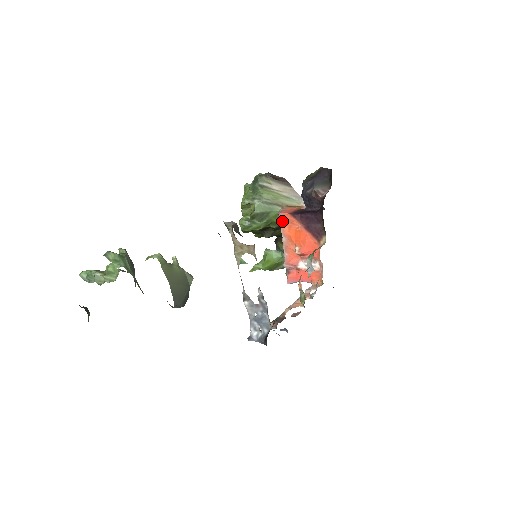
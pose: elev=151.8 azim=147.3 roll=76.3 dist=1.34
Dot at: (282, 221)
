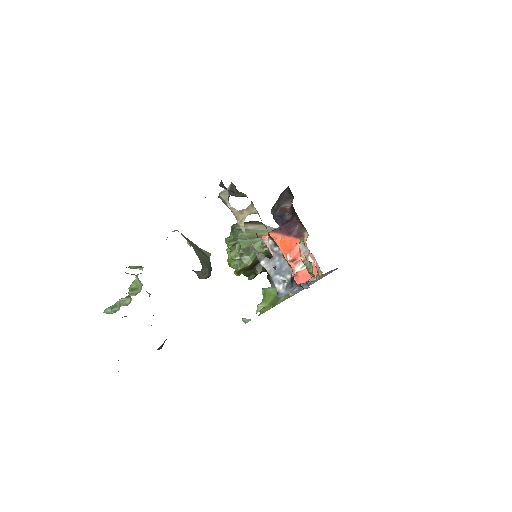
Dot at: (266, 241)
